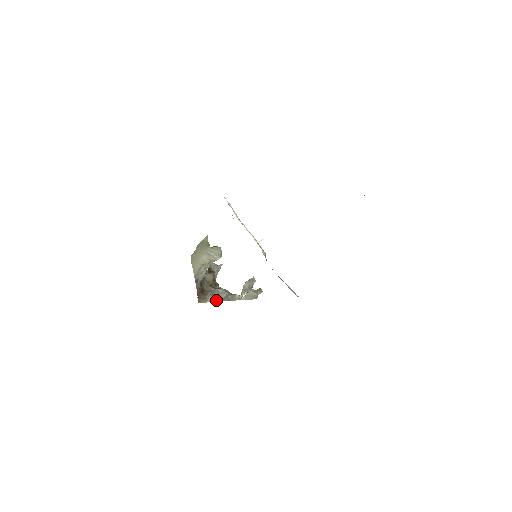
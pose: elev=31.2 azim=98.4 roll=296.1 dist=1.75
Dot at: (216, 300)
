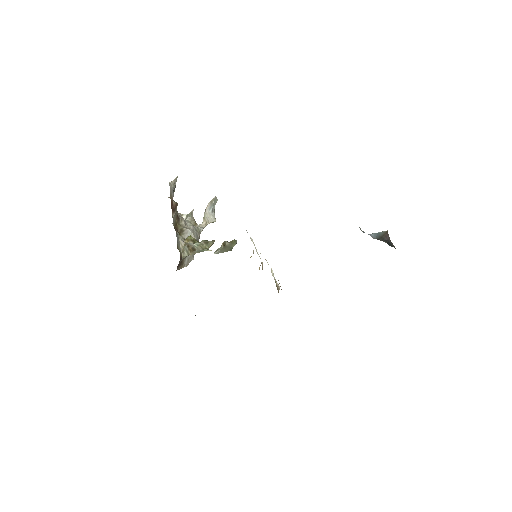
Dot at: (191, 259)
